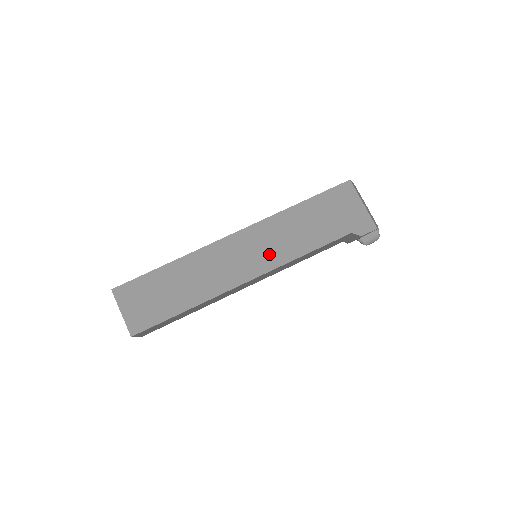
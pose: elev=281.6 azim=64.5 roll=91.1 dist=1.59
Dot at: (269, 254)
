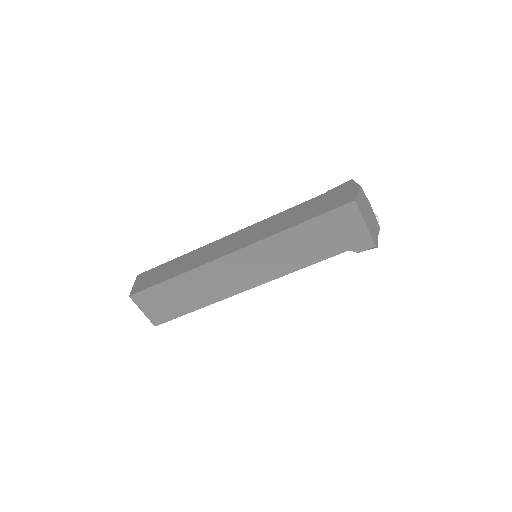
Dot at: (268, 269)
